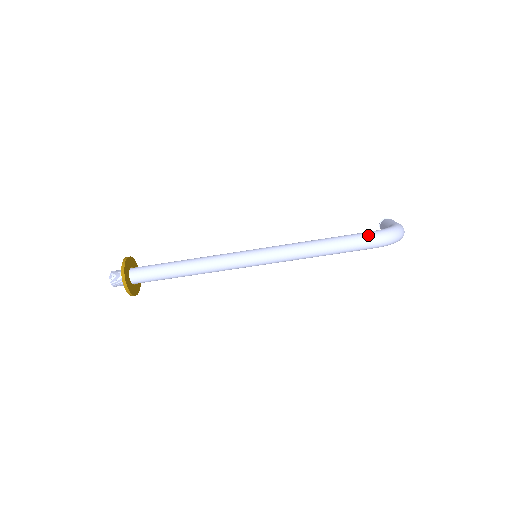
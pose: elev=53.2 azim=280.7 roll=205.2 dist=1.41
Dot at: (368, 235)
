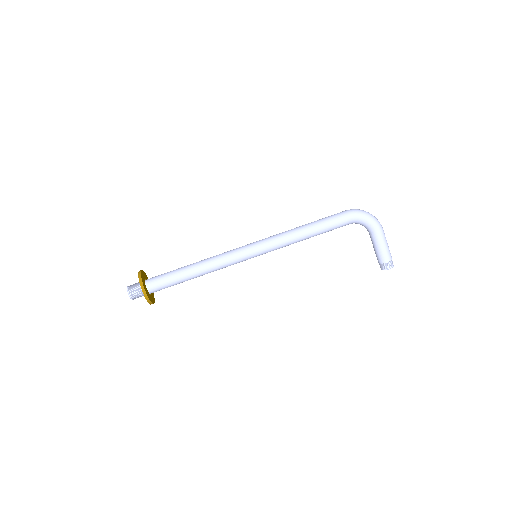
Dot at: occluded
